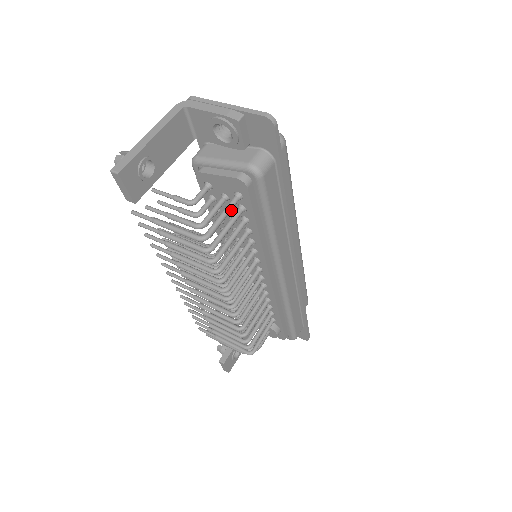
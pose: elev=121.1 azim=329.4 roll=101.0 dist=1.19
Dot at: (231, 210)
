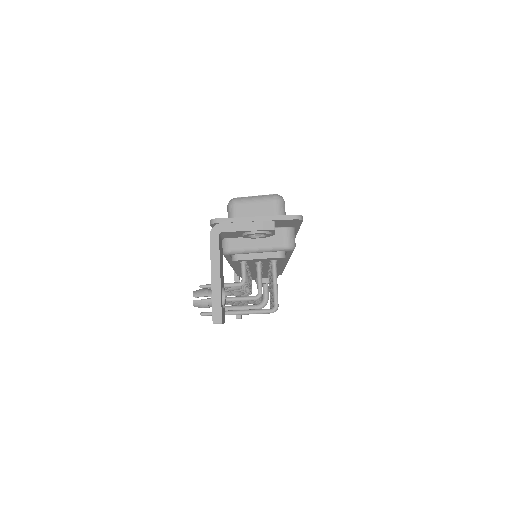
Dot at: (261, 264)
